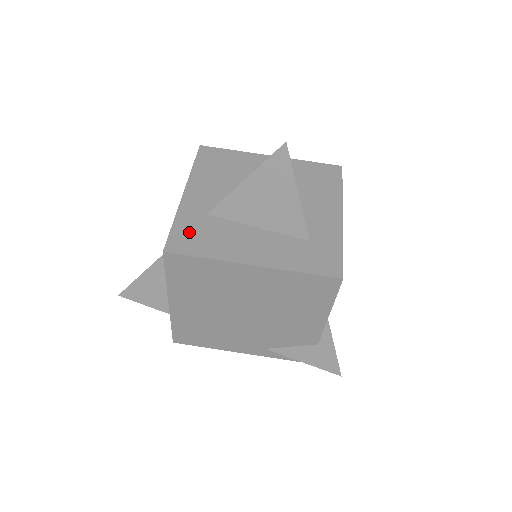
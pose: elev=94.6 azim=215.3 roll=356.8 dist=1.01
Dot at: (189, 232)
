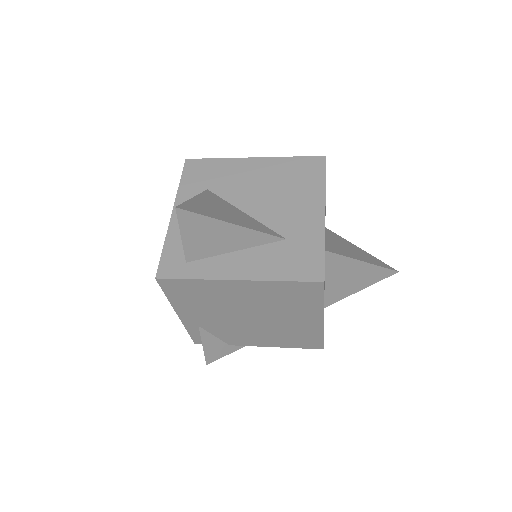
Dot at: occluded
